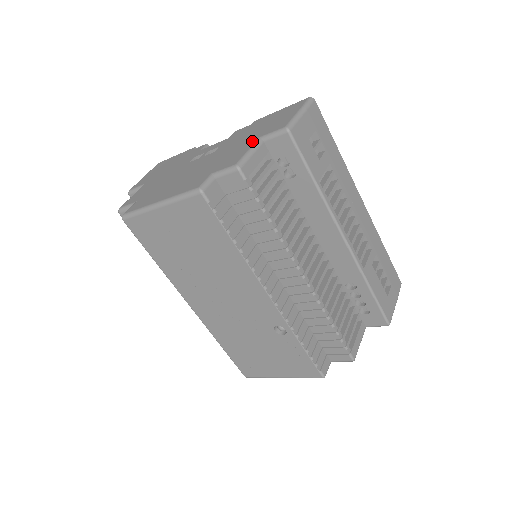
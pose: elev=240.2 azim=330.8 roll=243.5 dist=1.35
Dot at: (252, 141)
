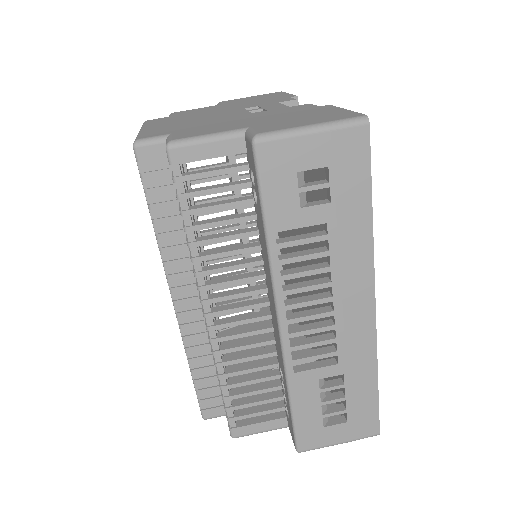
Dot at: (241, 126)
